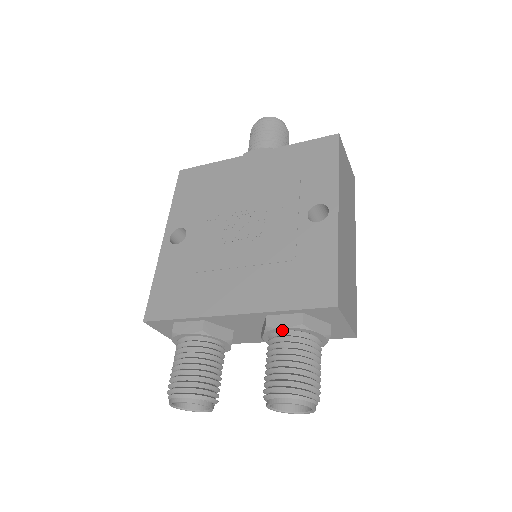
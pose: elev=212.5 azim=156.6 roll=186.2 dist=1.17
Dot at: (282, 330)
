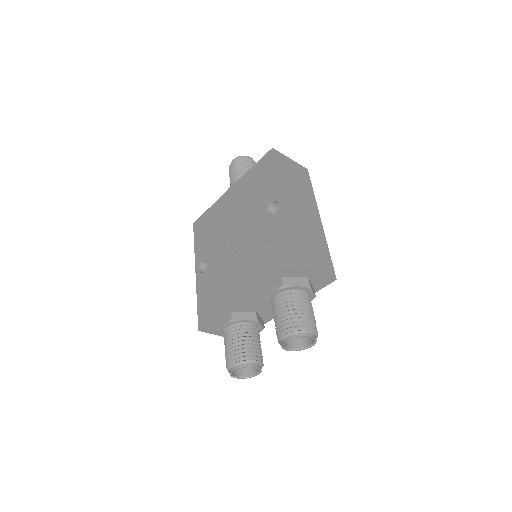
Dot at: (274, 295)
